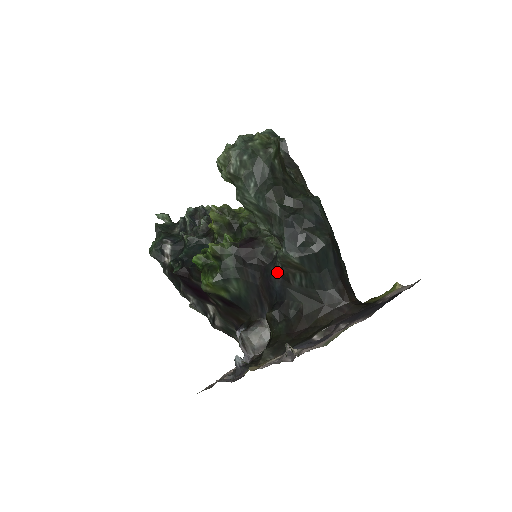
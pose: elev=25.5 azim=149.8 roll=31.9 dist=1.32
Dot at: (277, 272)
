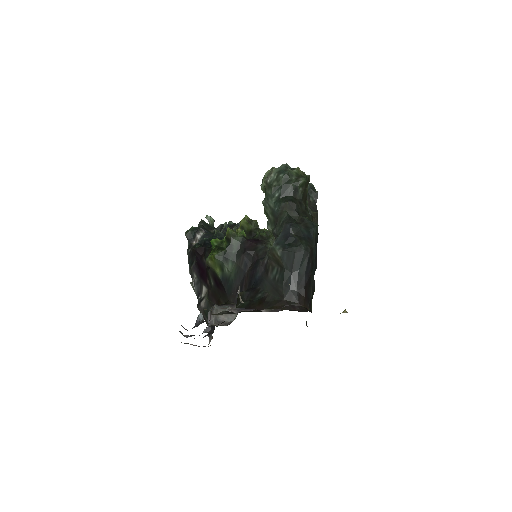
Dot at: (263, 264)
